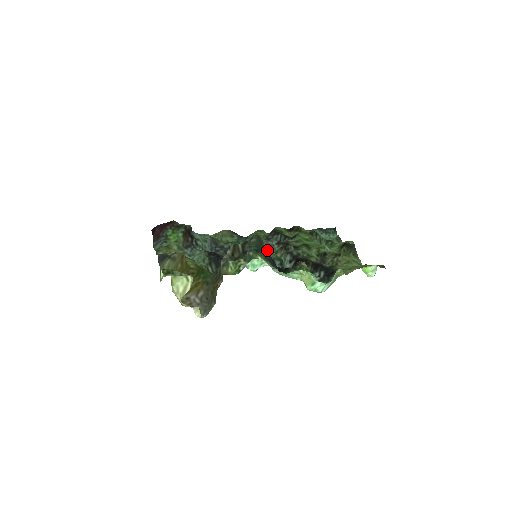
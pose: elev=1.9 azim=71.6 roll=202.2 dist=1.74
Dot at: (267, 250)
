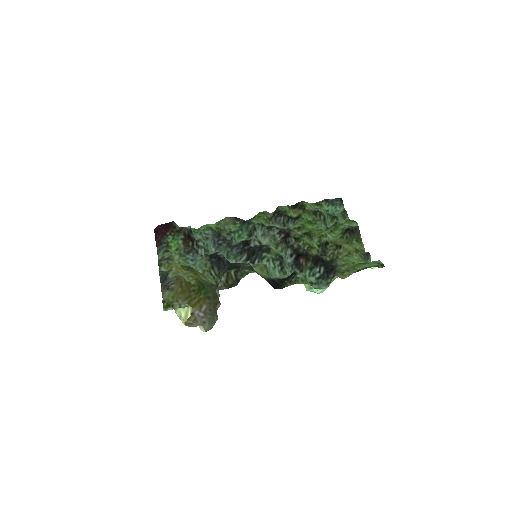
Dot at: (267, 247)
